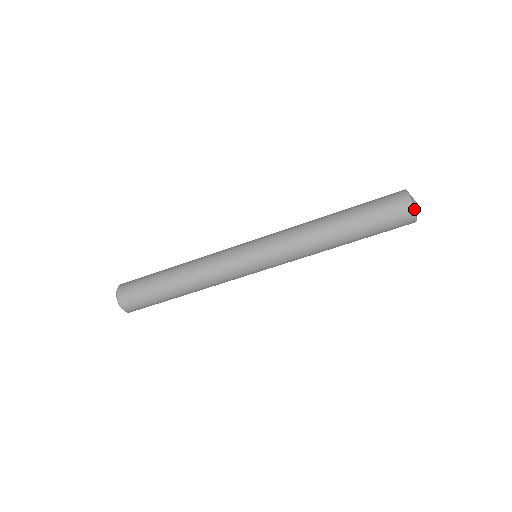
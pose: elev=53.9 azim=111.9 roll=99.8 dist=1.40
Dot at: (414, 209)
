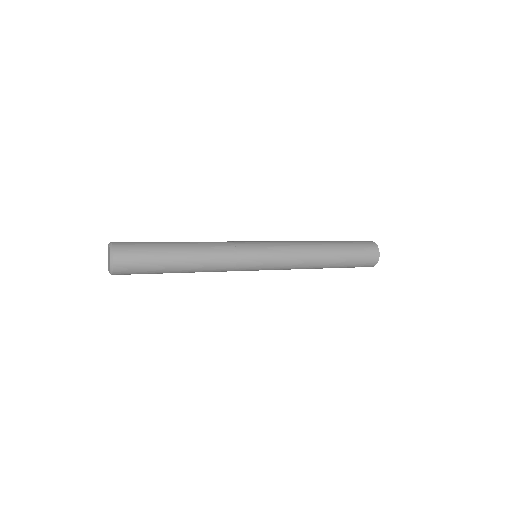
Dot at: occluded
